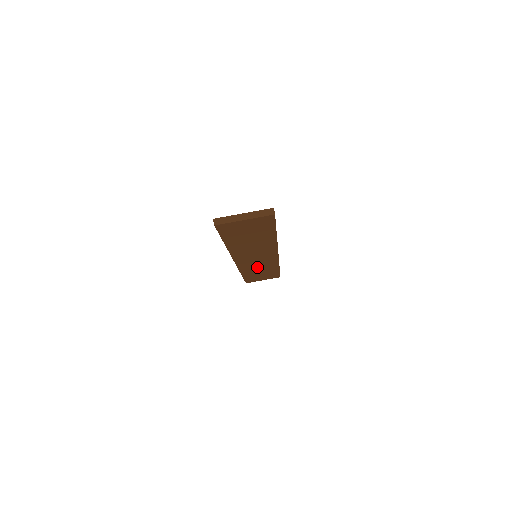
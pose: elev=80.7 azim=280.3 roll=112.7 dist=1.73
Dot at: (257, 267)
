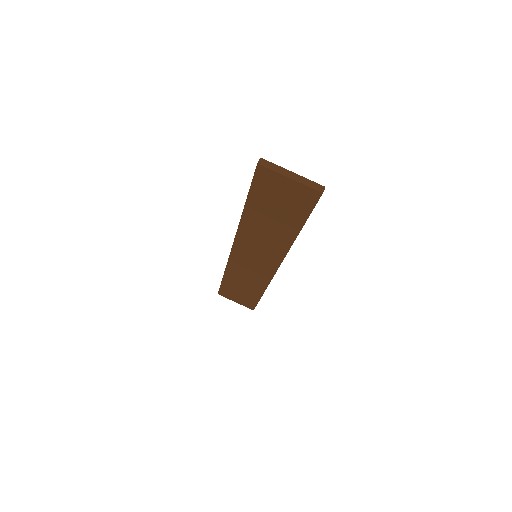
Dot at: (245, 275)
